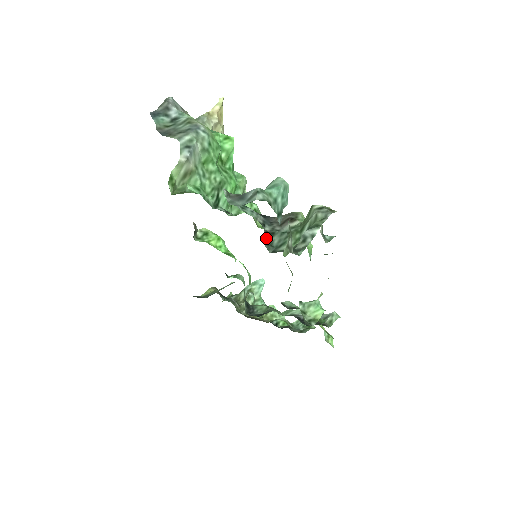
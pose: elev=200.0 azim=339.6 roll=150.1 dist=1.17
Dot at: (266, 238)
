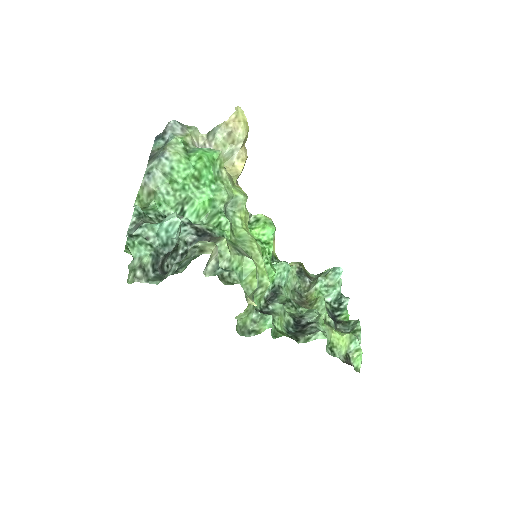
Dot at: (181, 257)
